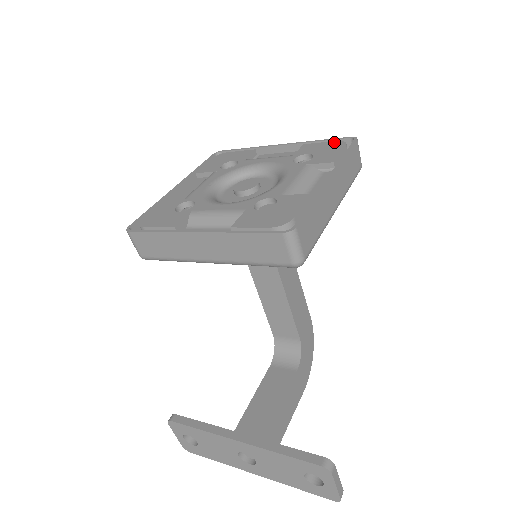
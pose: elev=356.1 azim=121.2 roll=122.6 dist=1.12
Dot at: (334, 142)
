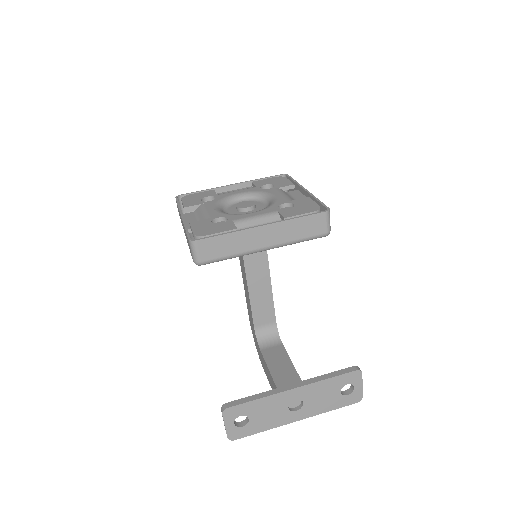
Dot at: (274, 177)
